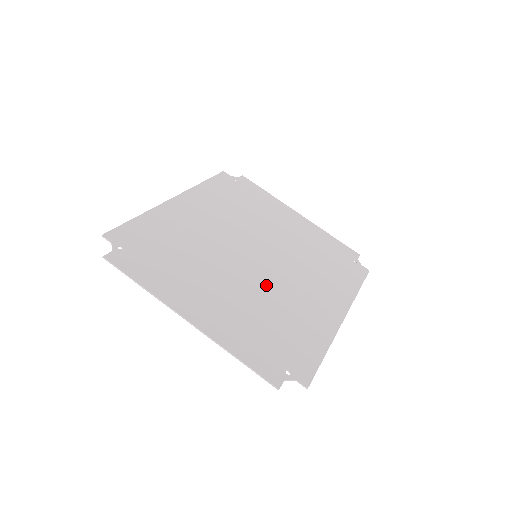
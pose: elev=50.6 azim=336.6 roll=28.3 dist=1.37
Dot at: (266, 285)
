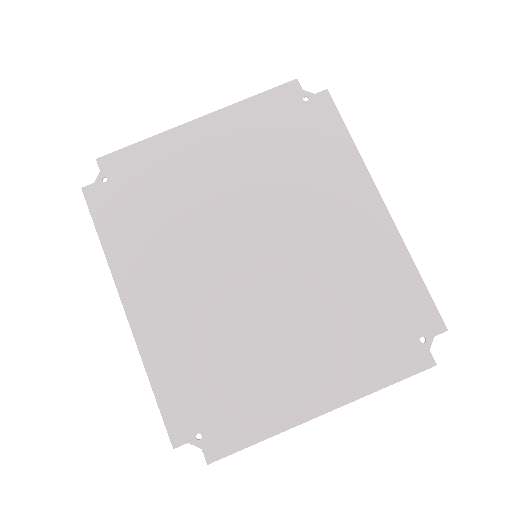
Dot at: (305, 278)
